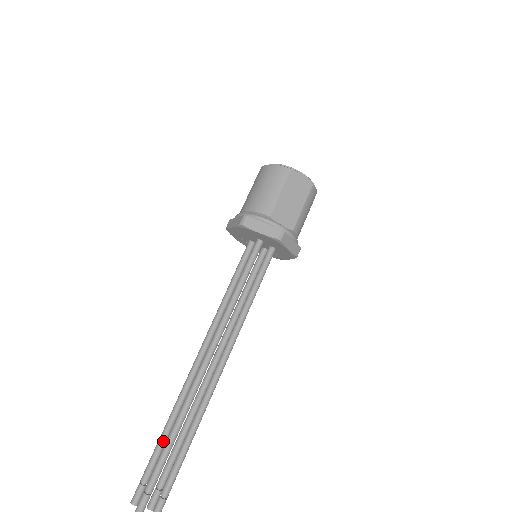
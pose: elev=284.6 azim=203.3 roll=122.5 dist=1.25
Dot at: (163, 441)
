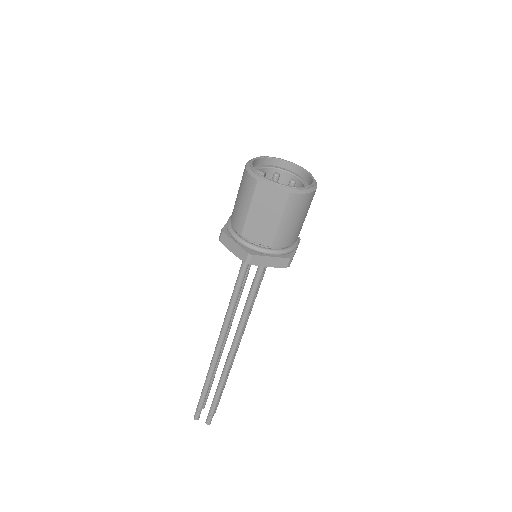
Dot at: occluded
